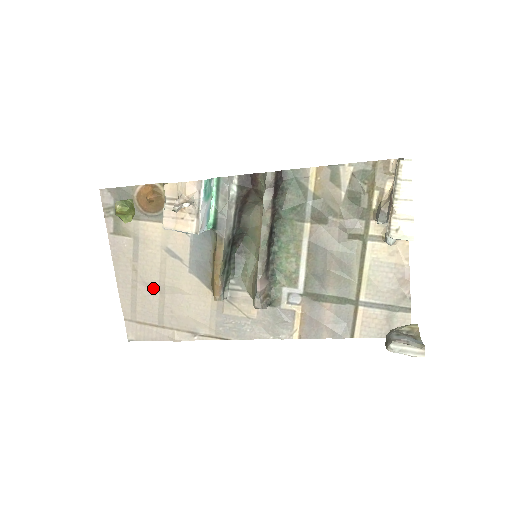
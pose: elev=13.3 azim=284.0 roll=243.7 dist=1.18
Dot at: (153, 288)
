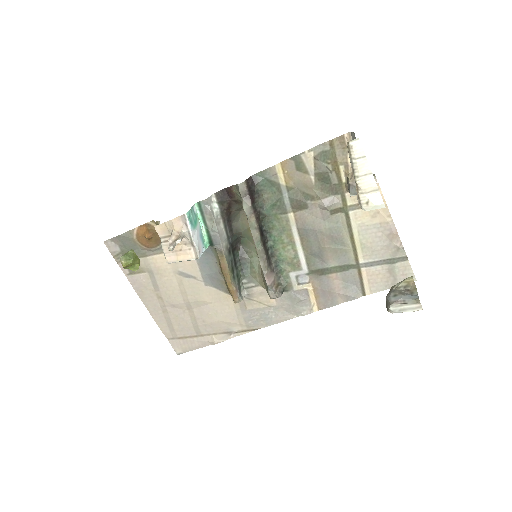
Dot at: (181, 307)
